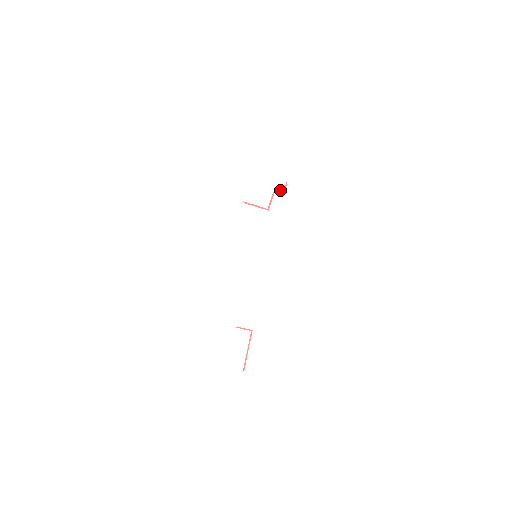
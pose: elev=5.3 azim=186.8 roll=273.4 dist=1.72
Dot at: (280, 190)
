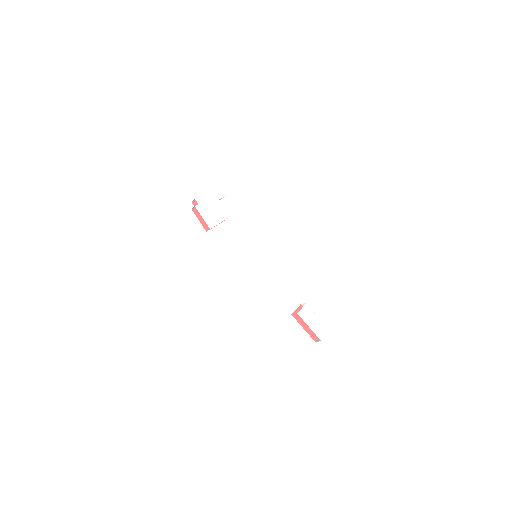
Dot at: (223, 196)
